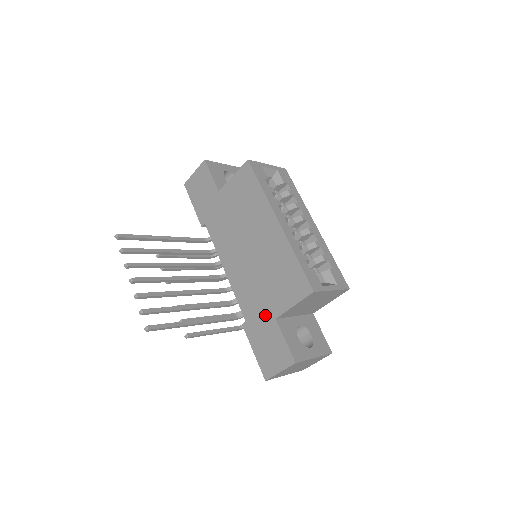
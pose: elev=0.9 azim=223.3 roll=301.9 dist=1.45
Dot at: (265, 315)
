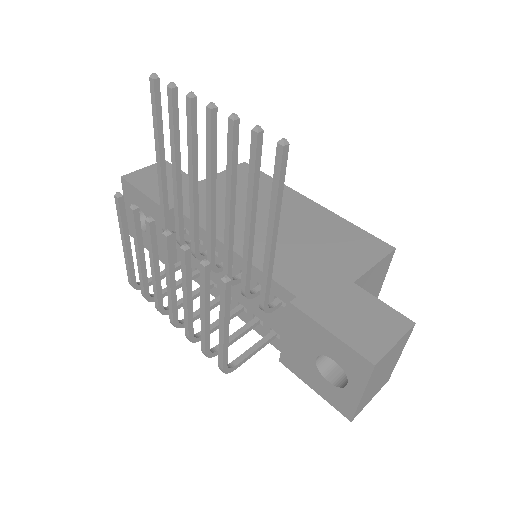
Dot at: (333, 282)
